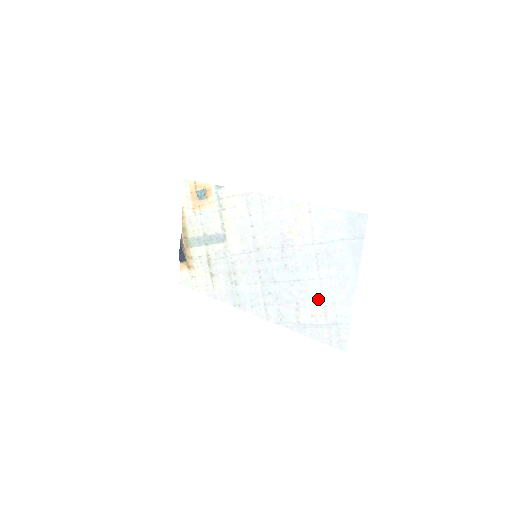
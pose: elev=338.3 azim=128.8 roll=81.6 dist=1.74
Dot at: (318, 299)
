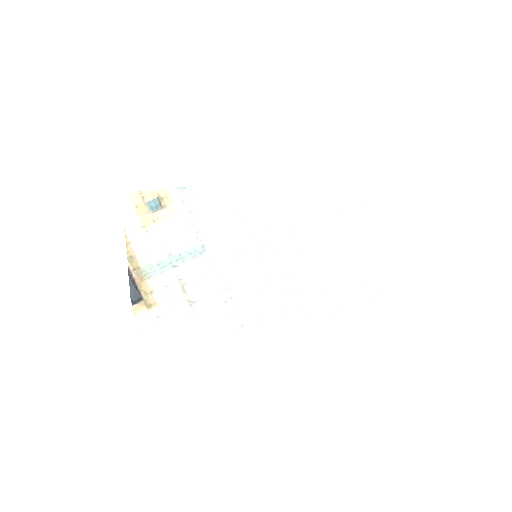
Dot at: (350, 276)
